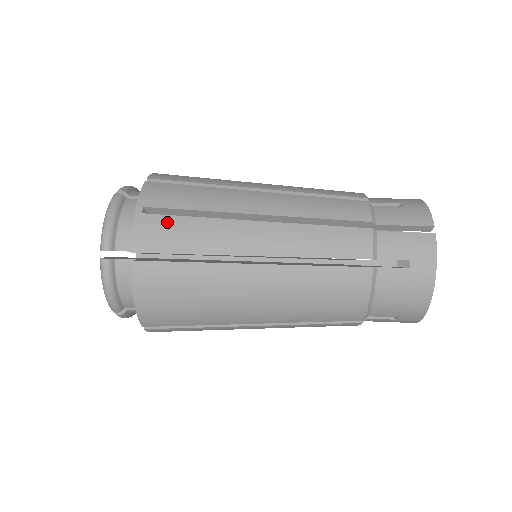
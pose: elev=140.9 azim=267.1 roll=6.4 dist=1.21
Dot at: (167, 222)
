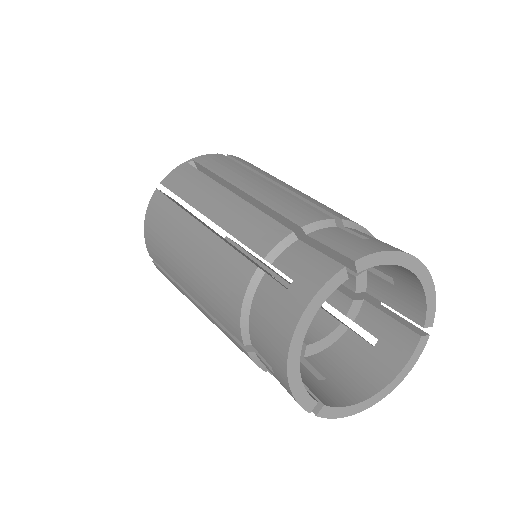
Dot at: (190, 171)
